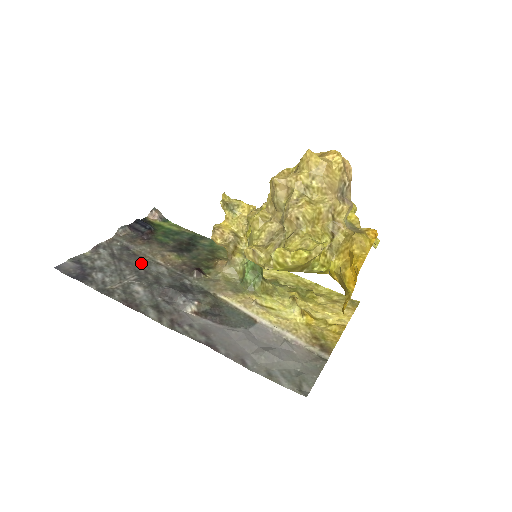
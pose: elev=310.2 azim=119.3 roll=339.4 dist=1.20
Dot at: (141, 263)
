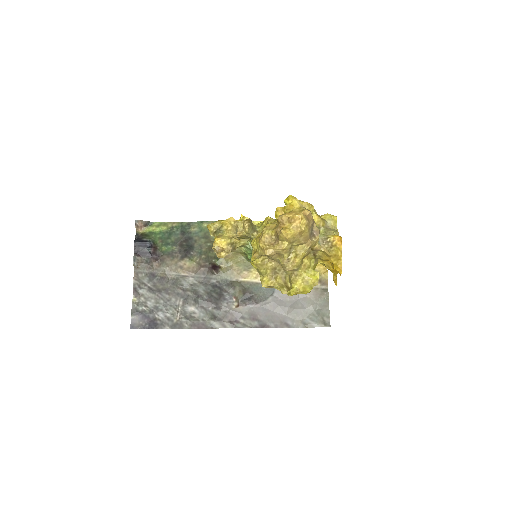
Dot at: (174, 284)
